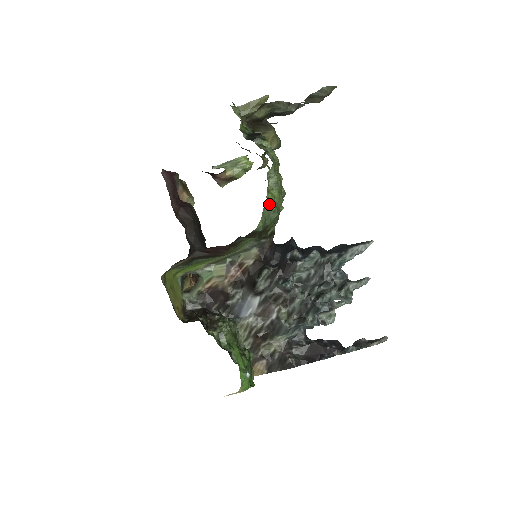
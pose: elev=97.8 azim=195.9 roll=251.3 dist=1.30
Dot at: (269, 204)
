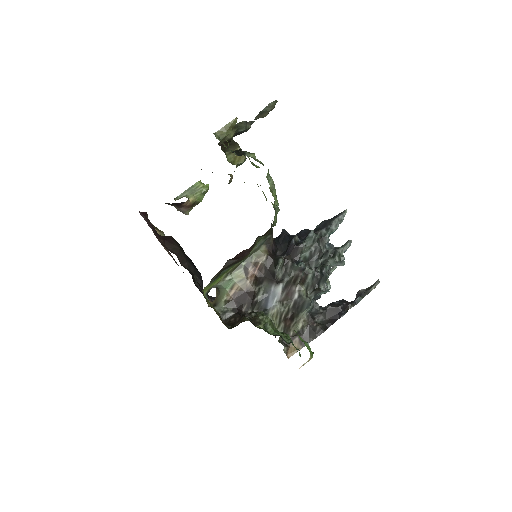
Dot at: (275, 202)
